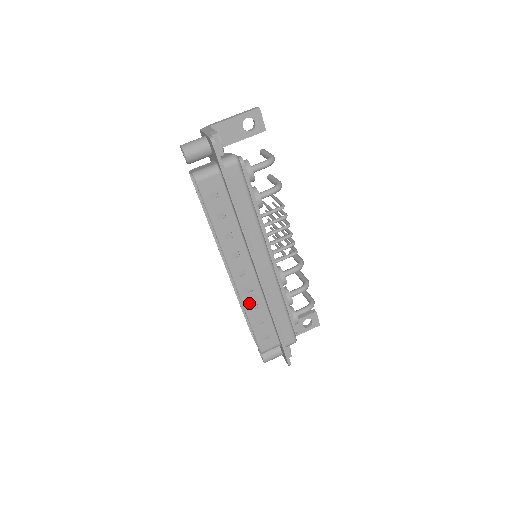
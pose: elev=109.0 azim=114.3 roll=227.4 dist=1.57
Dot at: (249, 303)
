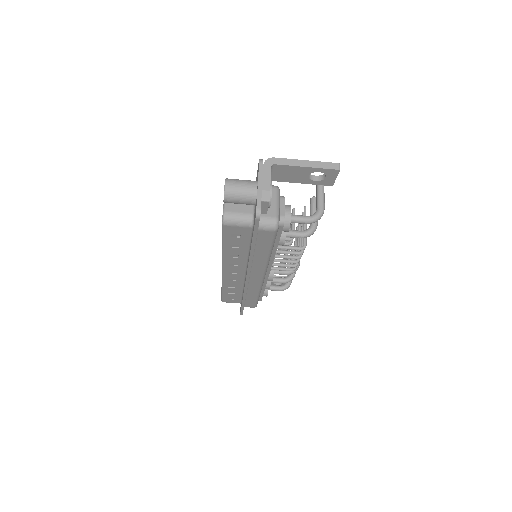
Dot at: (228, 284)
